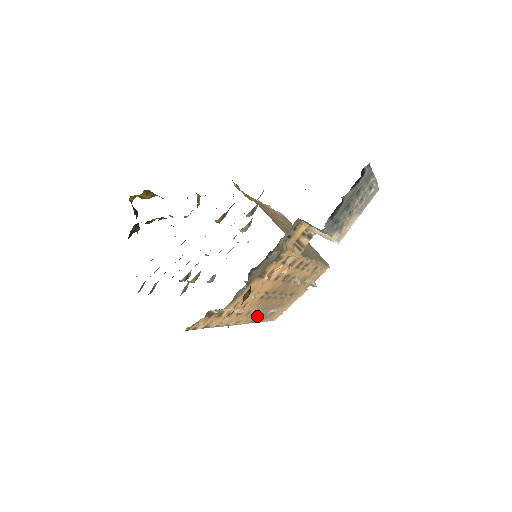
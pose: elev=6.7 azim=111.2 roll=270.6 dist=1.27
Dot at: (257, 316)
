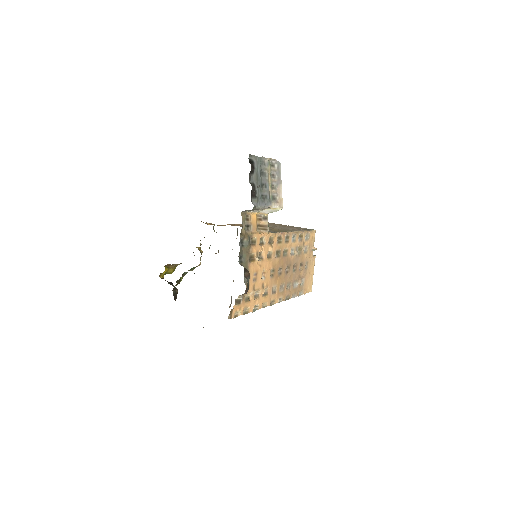
Dot at: (286, 292)
